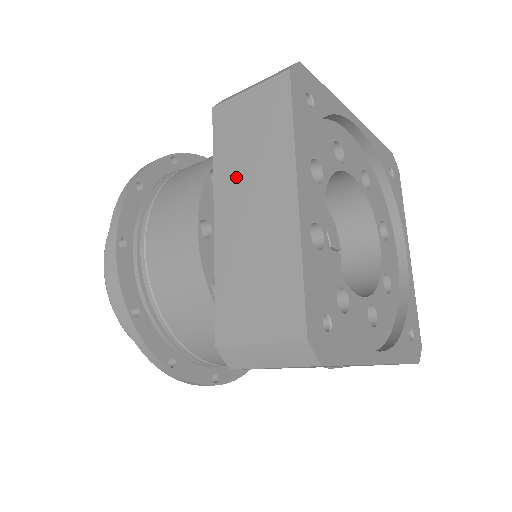
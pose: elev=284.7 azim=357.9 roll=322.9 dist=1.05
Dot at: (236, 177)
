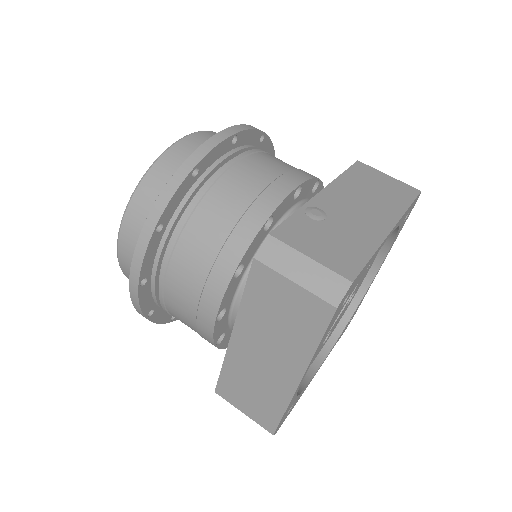
Dot at: (258, 330)
